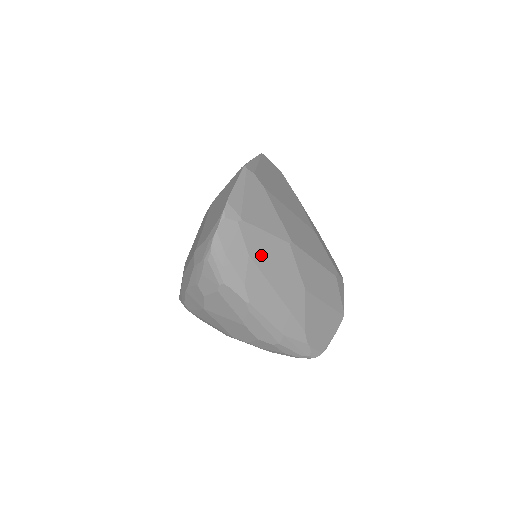
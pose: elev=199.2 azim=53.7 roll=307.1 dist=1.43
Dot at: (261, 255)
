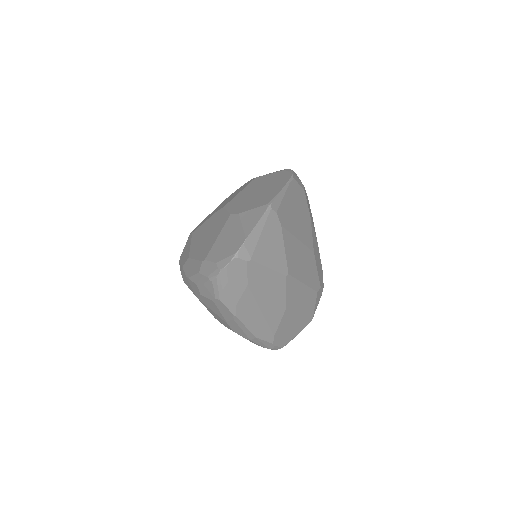
Dot at: (258, 285)
